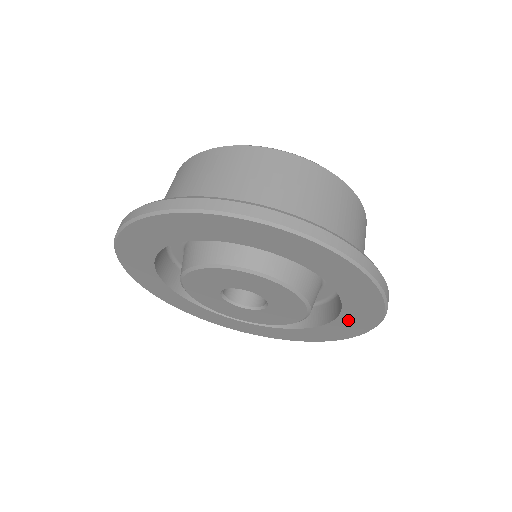
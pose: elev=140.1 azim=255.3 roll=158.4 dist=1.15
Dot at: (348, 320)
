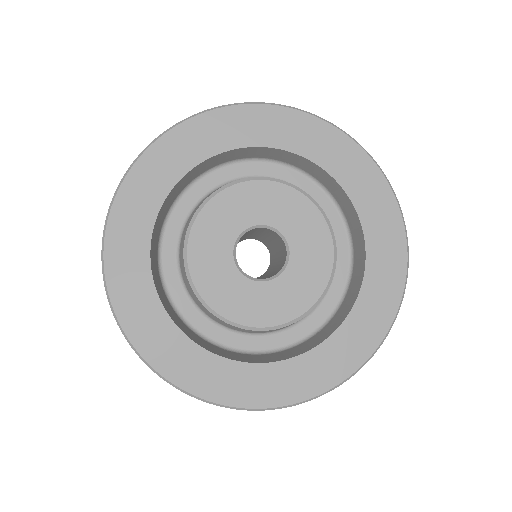
Dot at: (375, 282)
